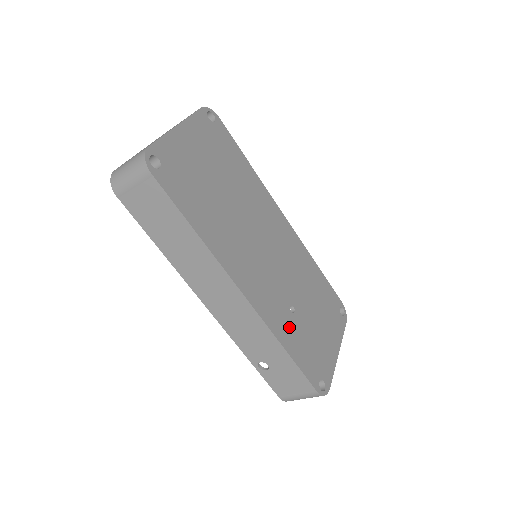
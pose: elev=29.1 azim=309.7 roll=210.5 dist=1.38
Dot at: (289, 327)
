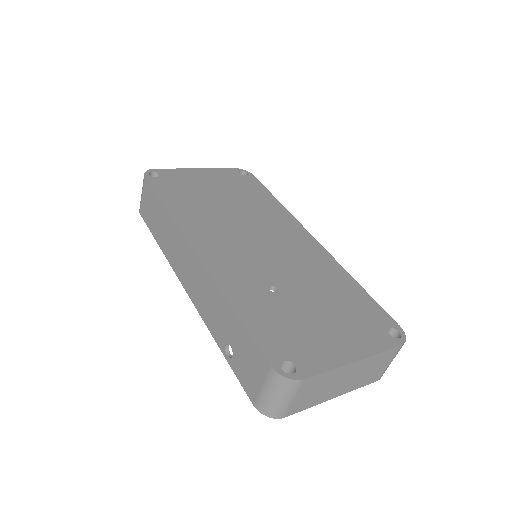
Dot at: (255, 297)
